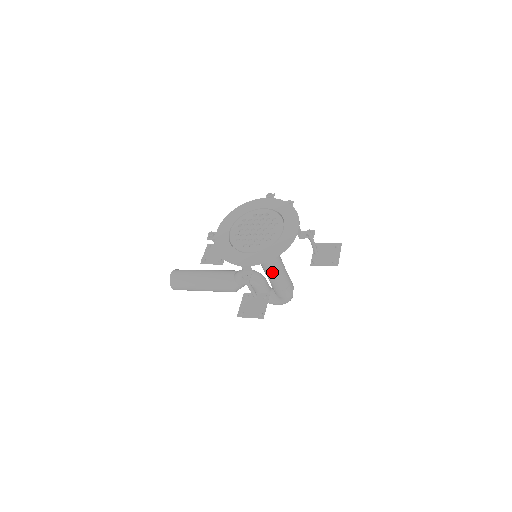
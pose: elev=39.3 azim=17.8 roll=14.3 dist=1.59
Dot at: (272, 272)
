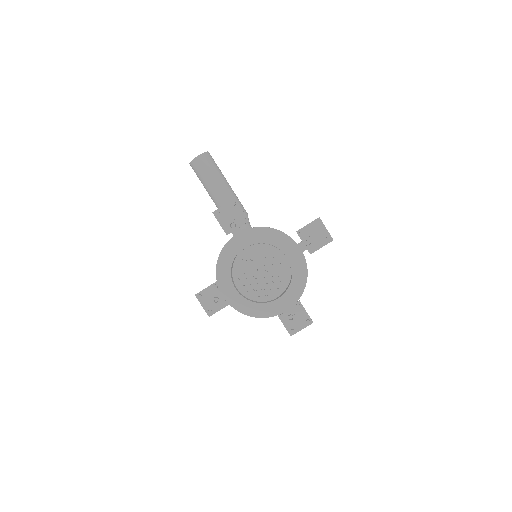
Dot at: occluded
